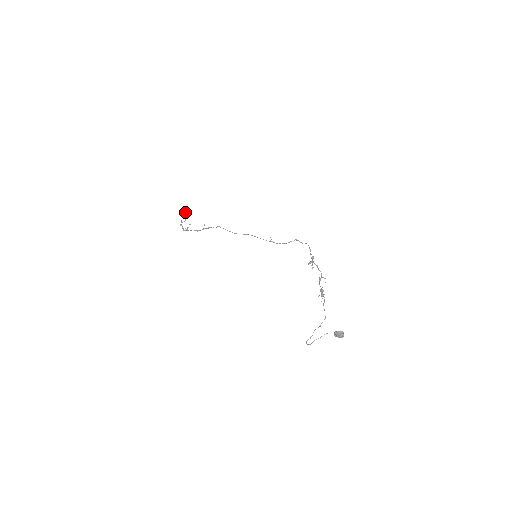
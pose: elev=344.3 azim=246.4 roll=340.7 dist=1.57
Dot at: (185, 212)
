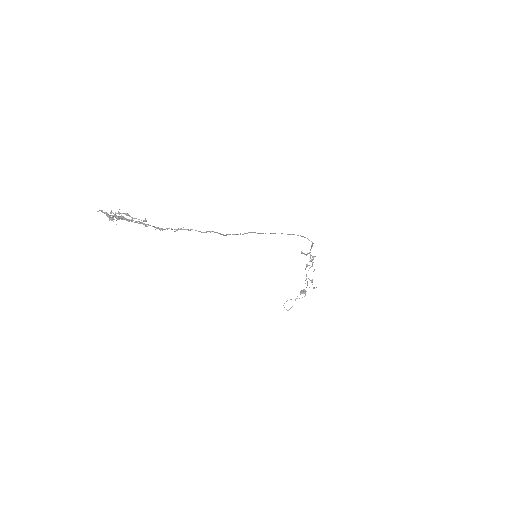
Dot at: (145, 219)
